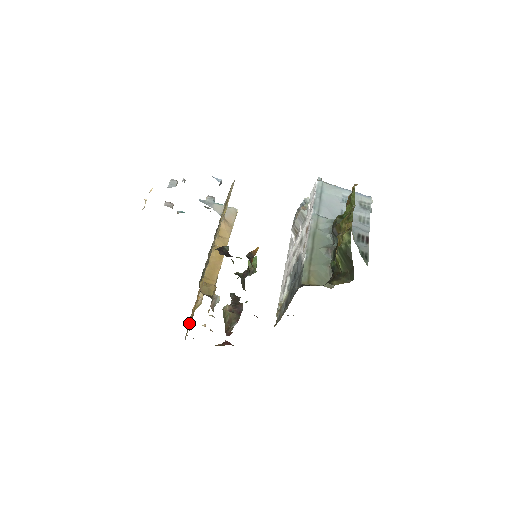
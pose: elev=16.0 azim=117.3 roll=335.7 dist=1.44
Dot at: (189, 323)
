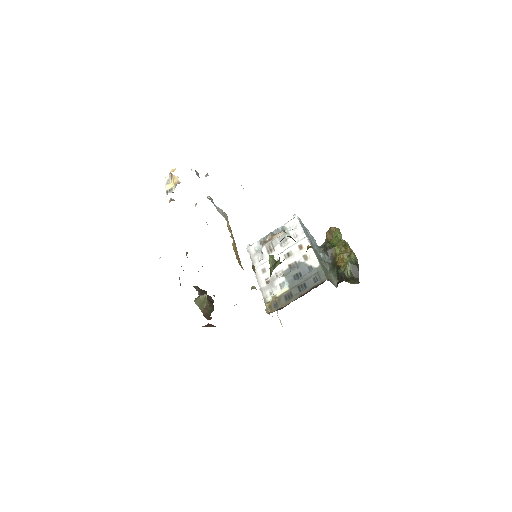
Dot at: occluded
